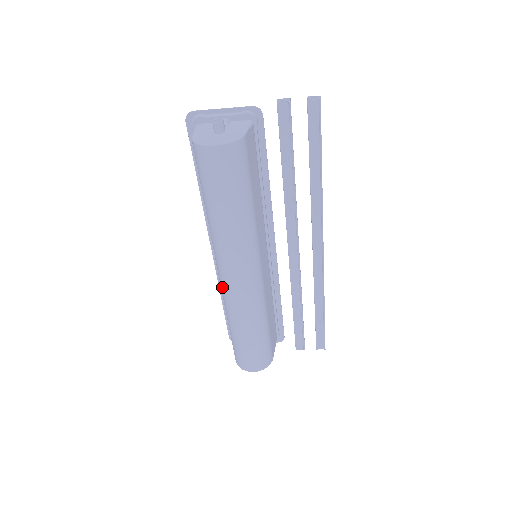
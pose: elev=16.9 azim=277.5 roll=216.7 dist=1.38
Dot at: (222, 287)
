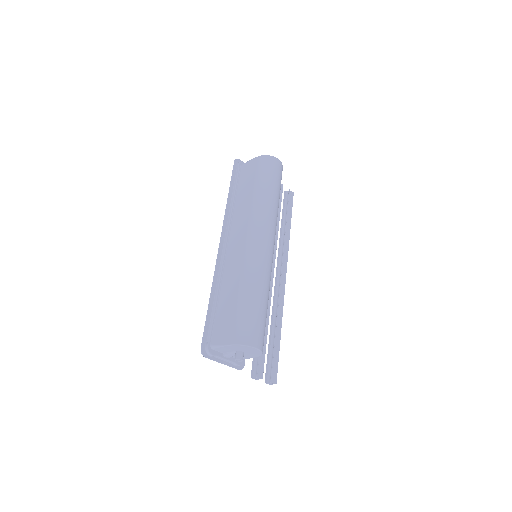
Dot at: (252, 250)
